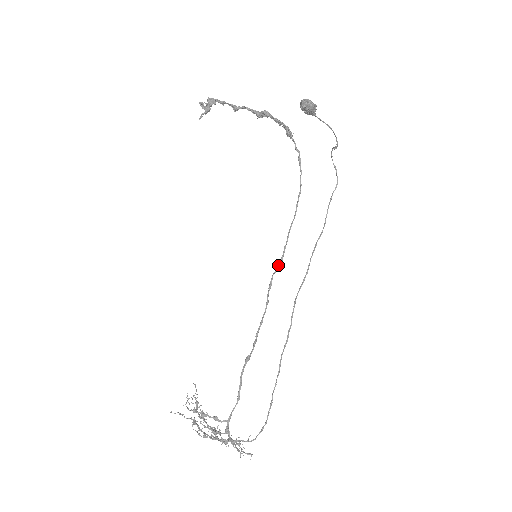
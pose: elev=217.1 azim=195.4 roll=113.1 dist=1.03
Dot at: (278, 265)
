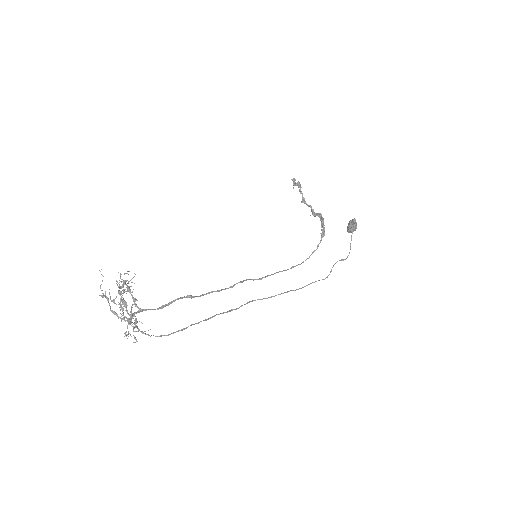
Dot at: occluded
